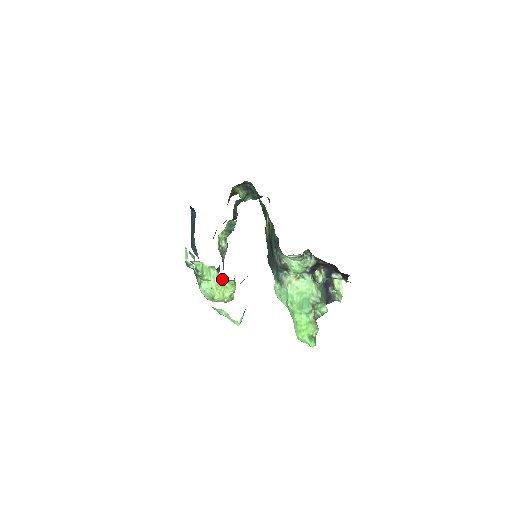
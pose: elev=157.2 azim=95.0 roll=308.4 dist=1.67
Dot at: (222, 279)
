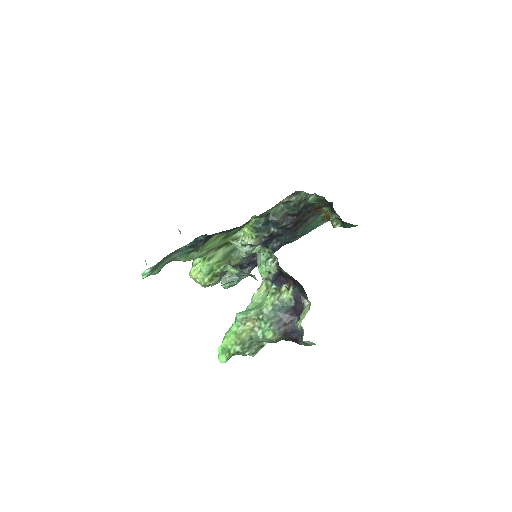
Dot at: occluded
